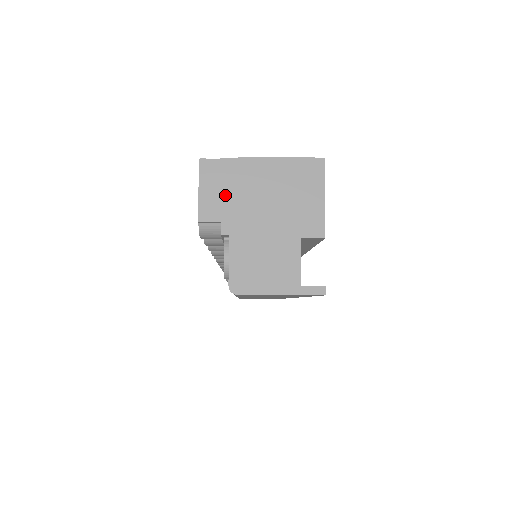
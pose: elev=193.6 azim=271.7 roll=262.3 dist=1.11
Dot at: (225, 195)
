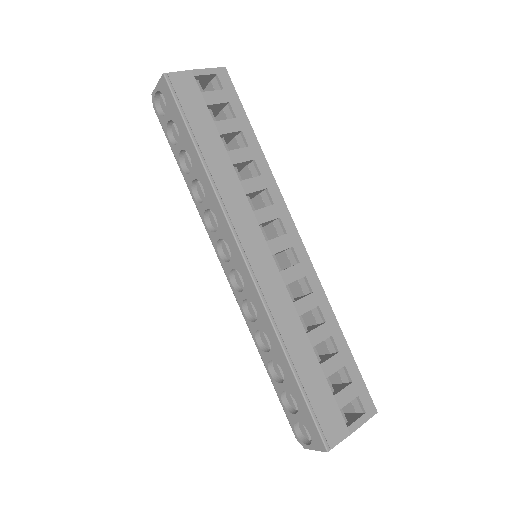
Dot at: occluded
